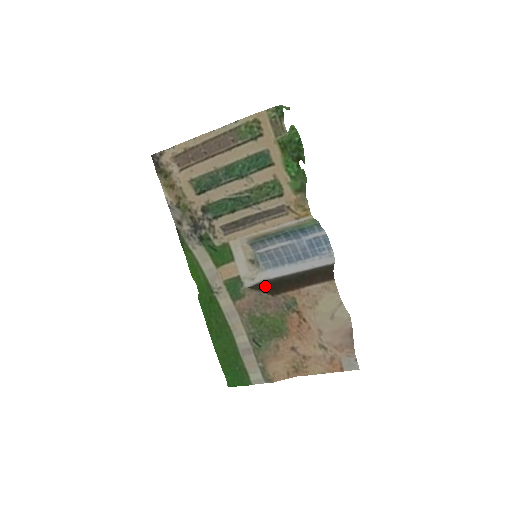
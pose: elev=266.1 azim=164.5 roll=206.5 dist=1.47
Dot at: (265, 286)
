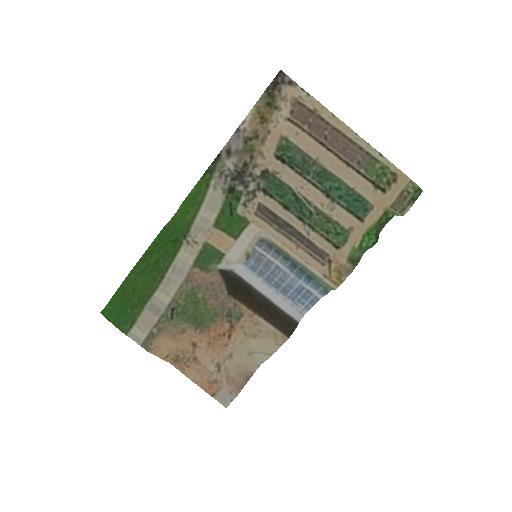
Dot at: (231, 280)
